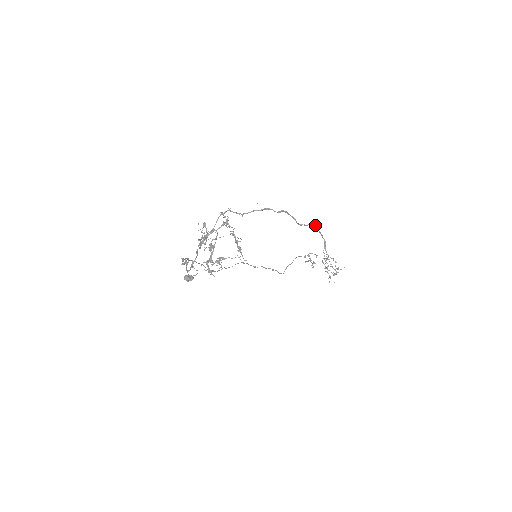
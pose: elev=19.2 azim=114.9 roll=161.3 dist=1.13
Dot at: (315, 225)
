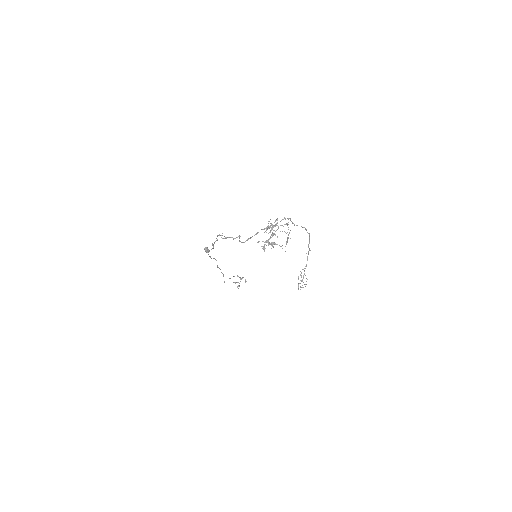
Dot at: (308, 252)
